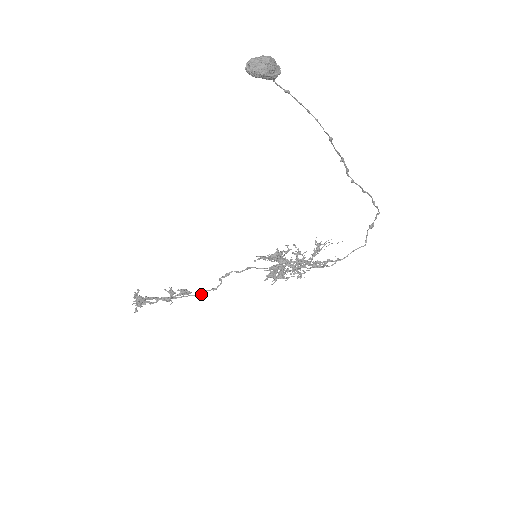
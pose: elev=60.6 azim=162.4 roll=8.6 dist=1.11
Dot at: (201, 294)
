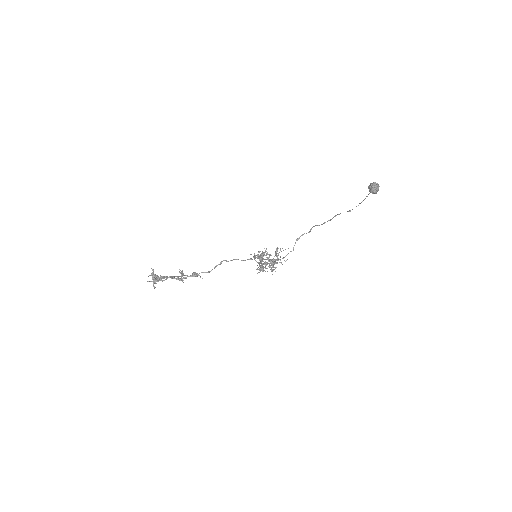
Dot at: occluded
